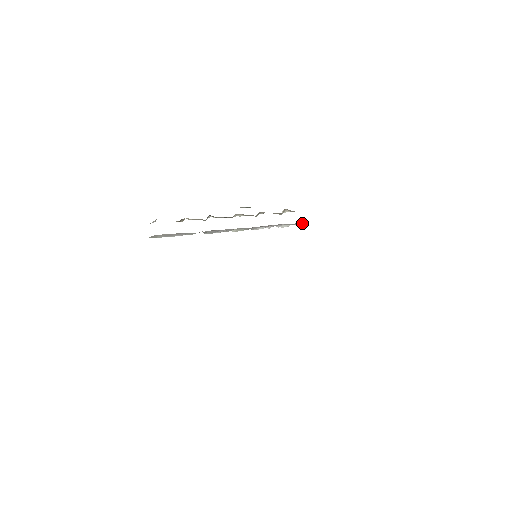
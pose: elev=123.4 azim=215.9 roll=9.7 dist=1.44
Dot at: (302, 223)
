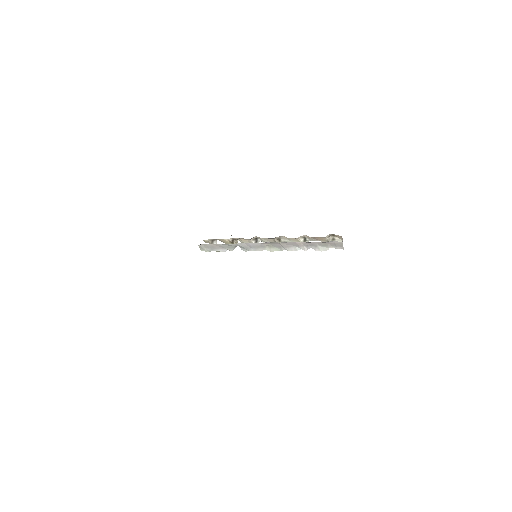
Dot at: (341, 245)
